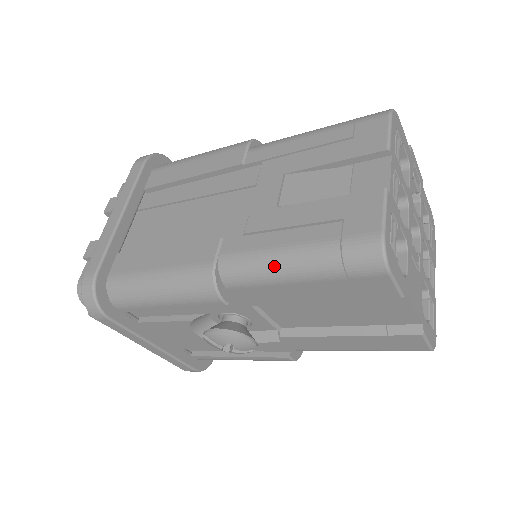
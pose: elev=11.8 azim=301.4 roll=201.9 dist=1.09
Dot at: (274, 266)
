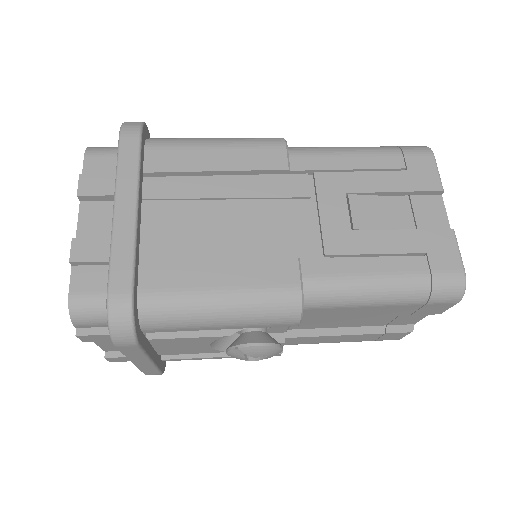
Dot at: (366, 293)
